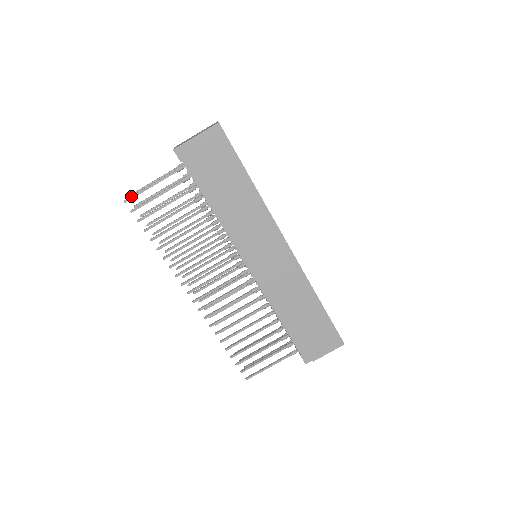
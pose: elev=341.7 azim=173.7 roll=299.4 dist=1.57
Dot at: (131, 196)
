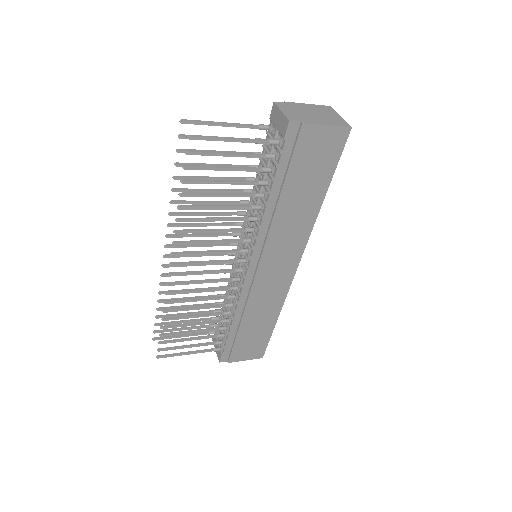
Dot at: (201, 136)
